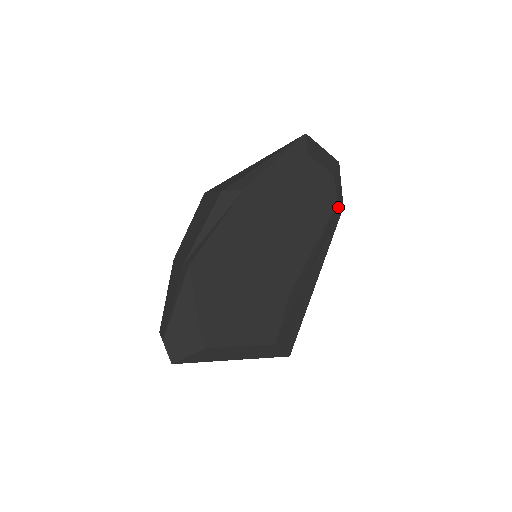
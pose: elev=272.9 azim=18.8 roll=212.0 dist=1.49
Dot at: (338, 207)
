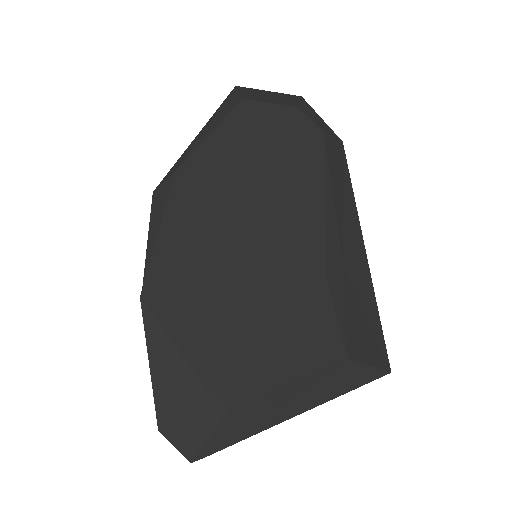
Dot at: (331, 141)
